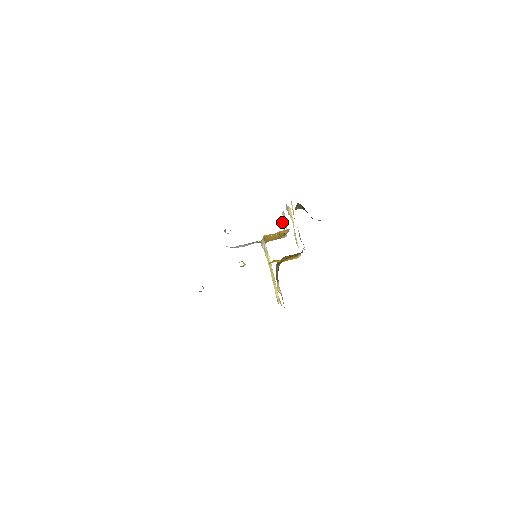
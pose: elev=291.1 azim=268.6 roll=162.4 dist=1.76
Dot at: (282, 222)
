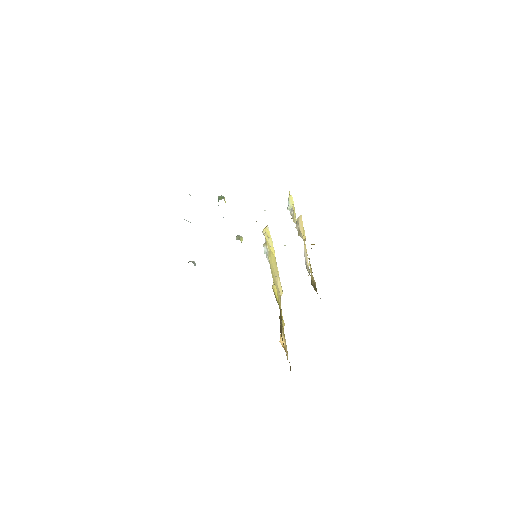
Dot at: (289, 204)
